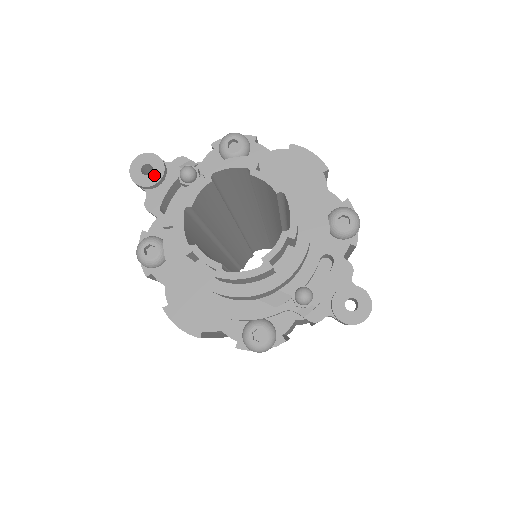
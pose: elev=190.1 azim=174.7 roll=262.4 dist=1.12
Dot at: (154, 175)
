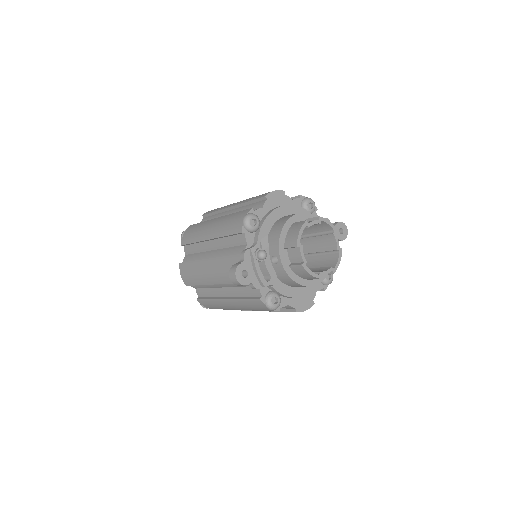
Dot at: (250, 272)
